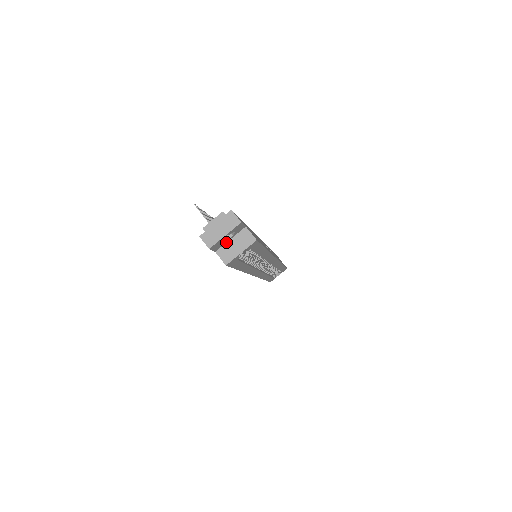
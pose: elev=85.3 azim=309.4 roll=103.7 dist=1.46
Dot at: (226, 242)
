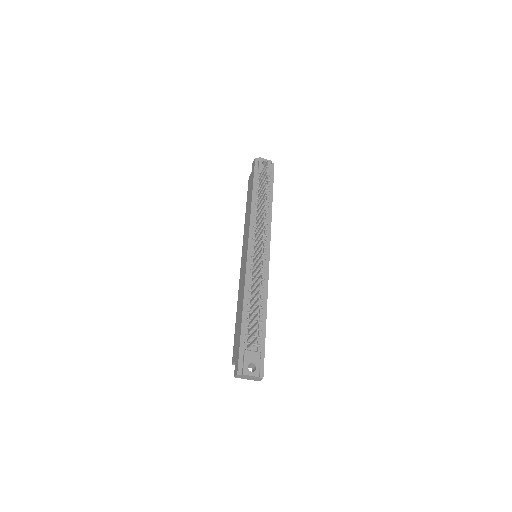
Dot at: occluded
